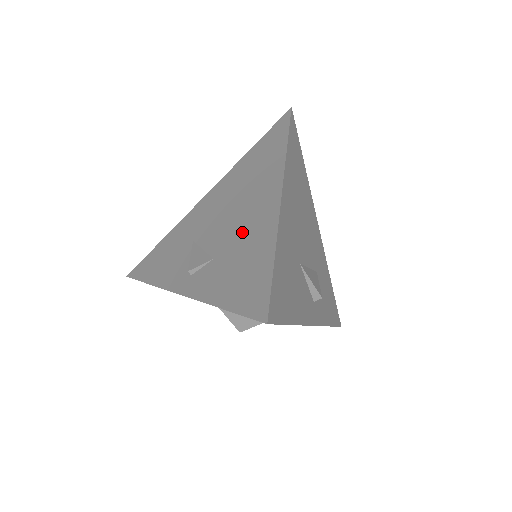
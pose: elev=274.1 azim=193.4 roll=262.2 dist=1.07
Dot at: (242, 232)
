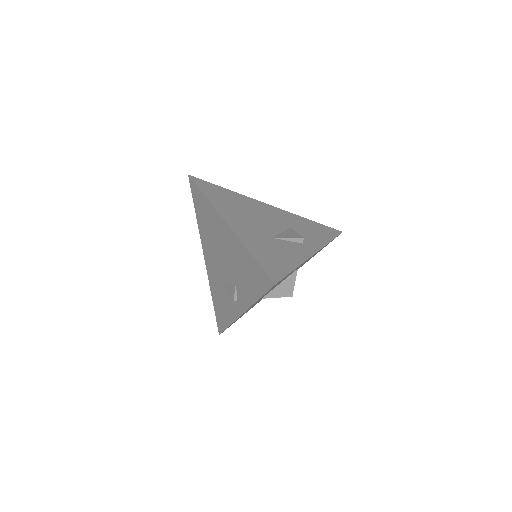
Dot at: (232, 258)
